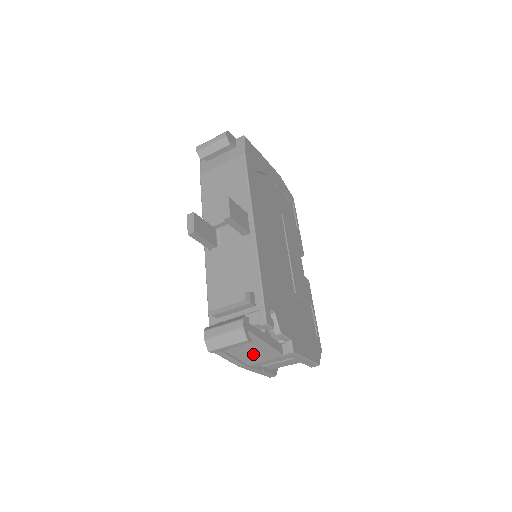
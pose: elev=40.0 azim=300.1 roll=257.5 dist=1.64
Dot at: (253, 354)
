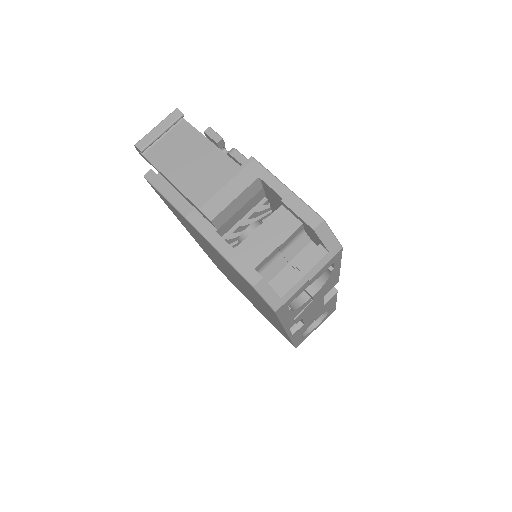
Dot at: (199, 174)
